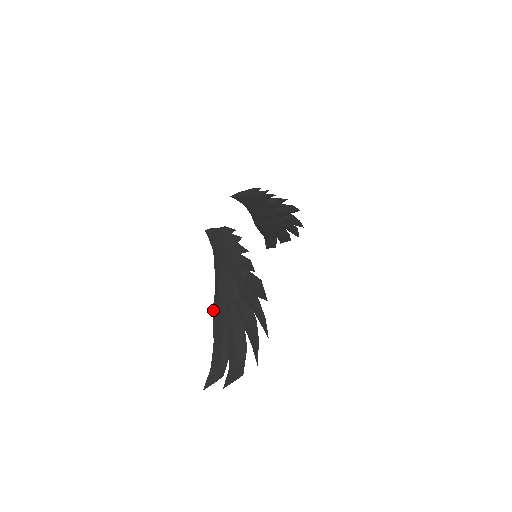
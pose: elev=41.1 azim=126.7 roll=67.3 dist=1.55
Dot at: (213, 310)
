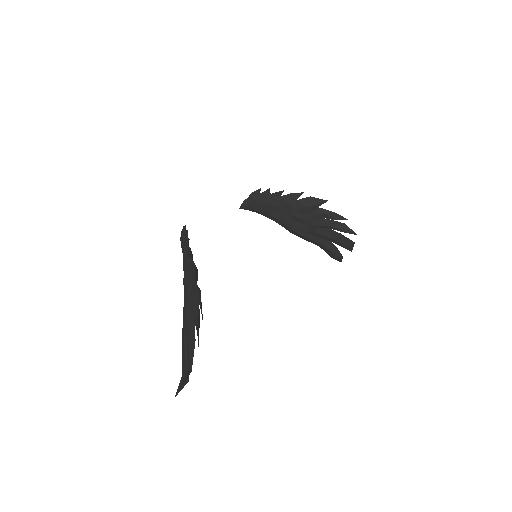
Dot at: occluded
